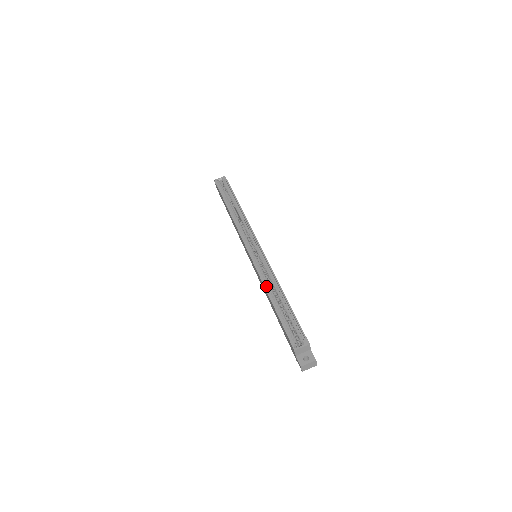
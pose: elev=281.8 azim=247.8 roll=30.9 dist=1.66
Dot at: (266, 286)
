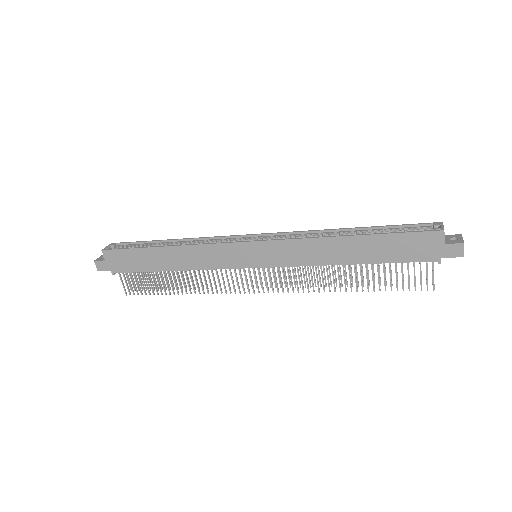
Dot at: (323, 238)
